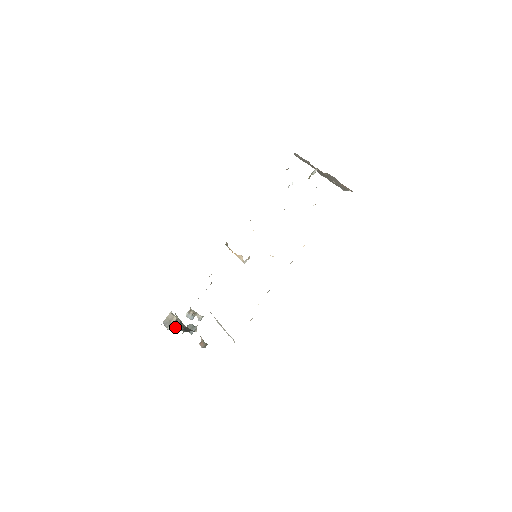
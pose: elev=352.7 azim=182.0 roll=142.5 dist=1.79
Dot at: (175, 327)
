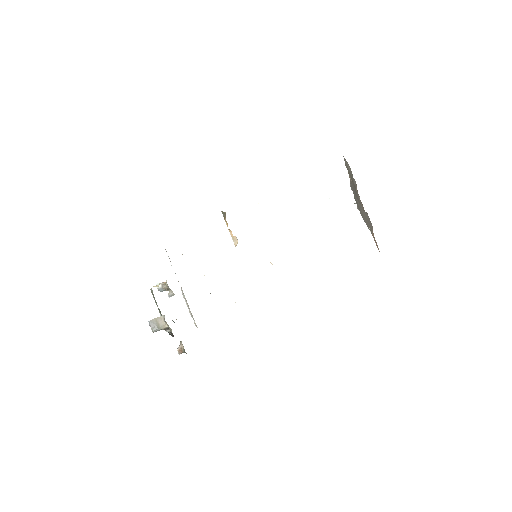
Dot at: occluded
